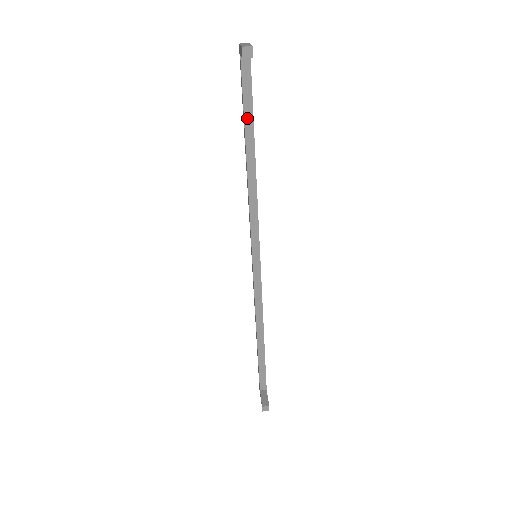
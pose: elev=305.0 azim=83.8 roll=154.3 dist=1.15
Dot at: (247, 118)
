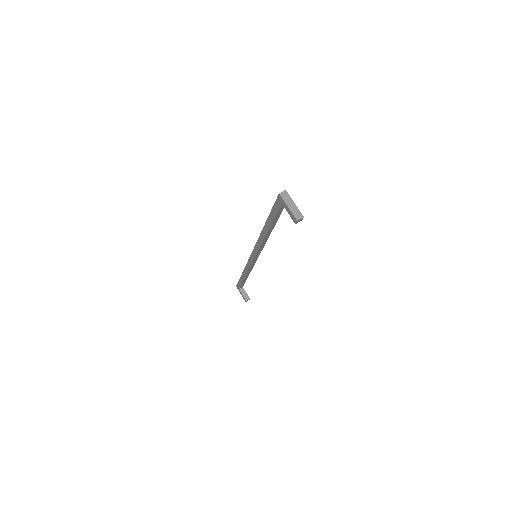
Dot at: (274, 221)
